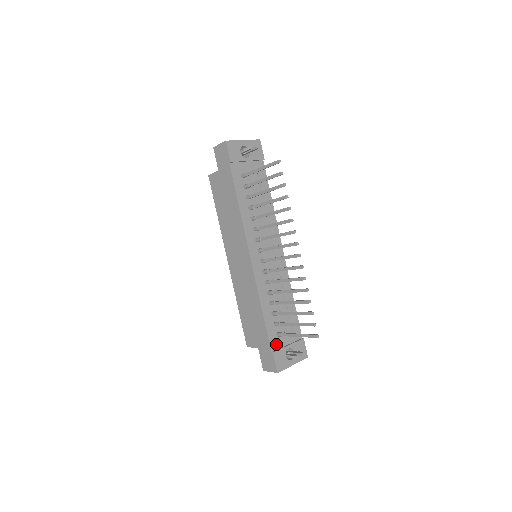
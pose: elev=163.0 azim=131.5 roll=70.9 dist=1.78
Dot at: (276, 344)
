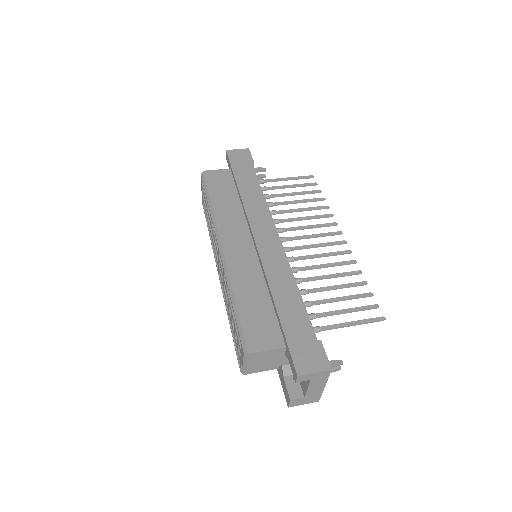
Dot at: occluded
